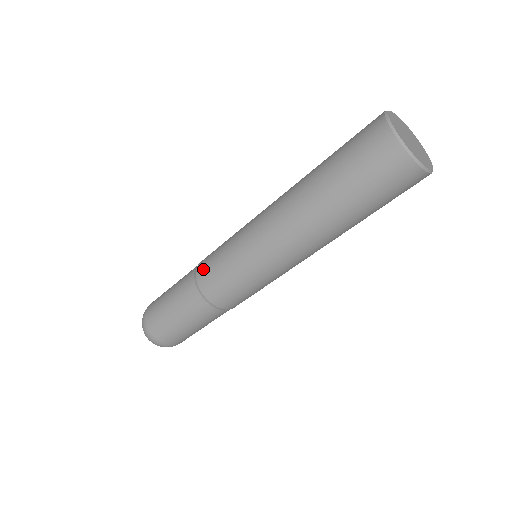
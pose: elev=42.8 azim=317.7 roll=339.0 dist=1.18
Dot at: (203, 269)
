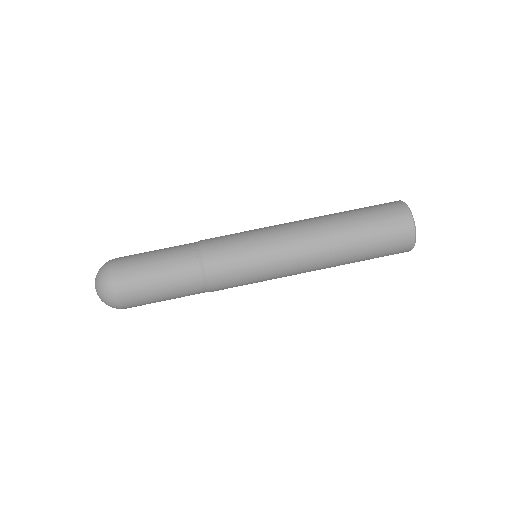
Dot at: (213, 250)
